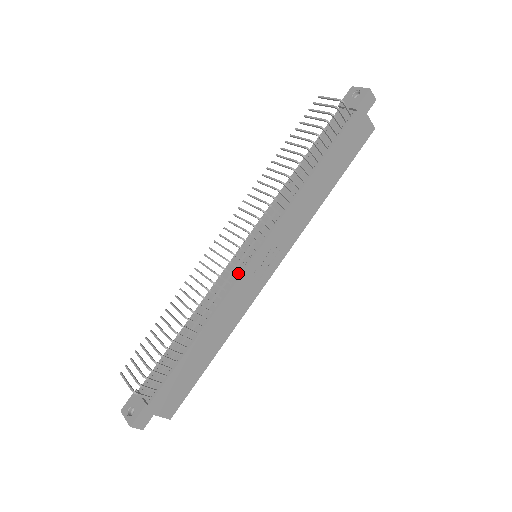
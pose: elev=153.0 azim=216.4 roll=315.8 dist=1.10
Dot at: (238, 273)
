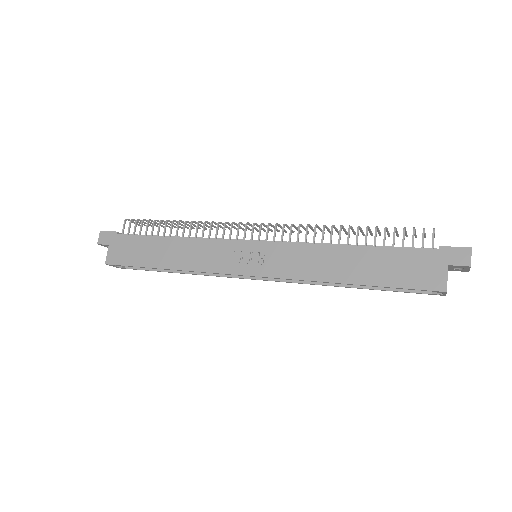
Dot at: (234, 240)
